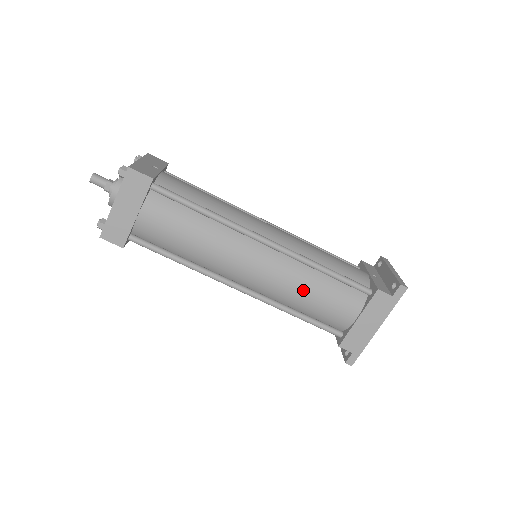
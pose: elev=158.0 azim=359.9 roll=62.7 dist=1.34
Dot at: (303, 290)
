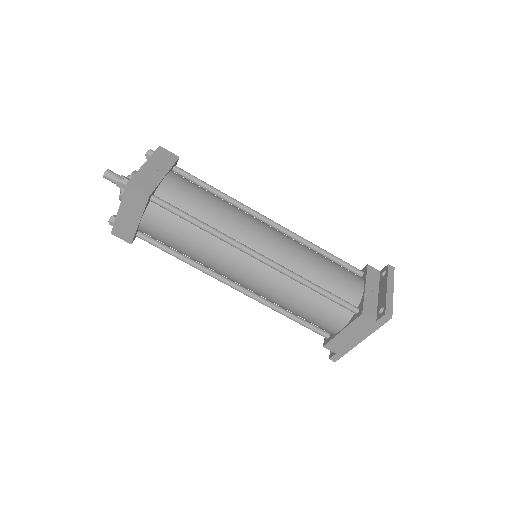
Dot at: (291, 301)
